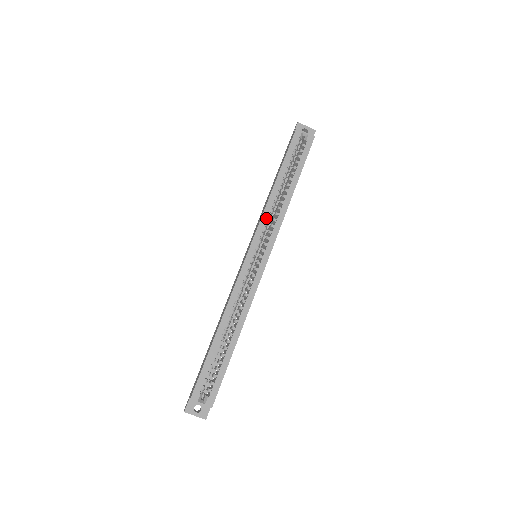
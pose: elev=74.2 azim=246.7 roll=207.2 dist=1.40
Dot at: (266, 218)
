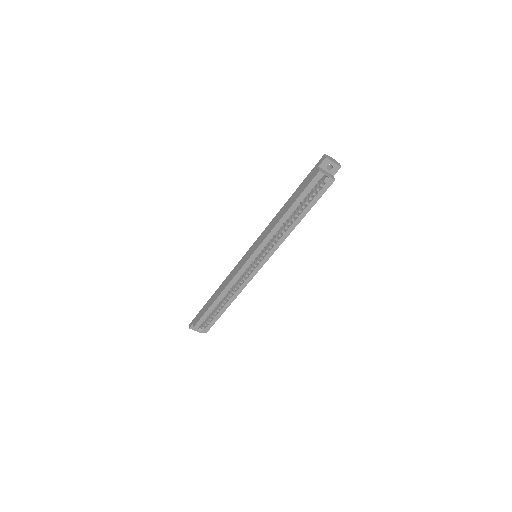
Dot at: (269, 239)
